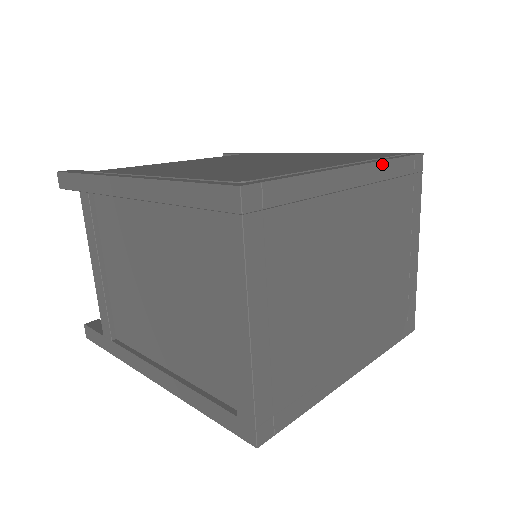
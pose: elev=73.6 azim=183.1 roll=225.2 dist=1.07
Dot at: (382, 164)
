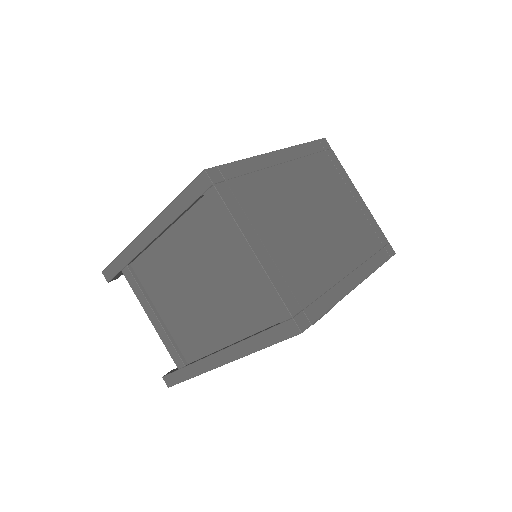
Dot at: (296, 148)
